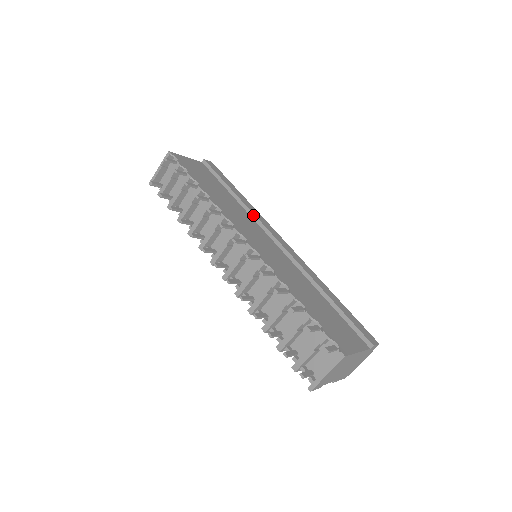
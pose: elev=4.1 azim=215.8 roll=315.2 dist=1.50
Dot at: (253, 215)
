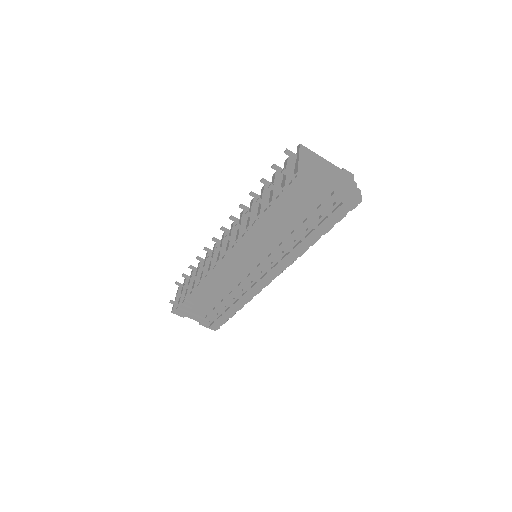
Dot at: occluded
